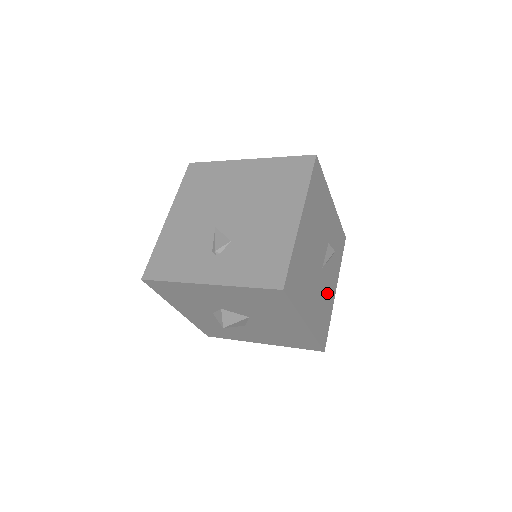
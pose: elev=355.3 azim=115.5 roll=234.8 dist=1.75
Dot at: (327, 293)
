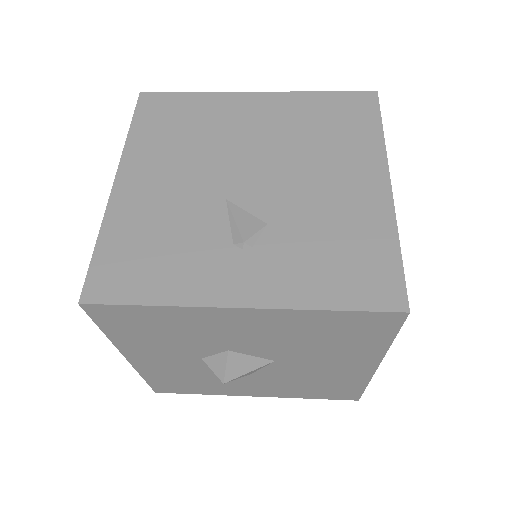
Dot at: occluded
